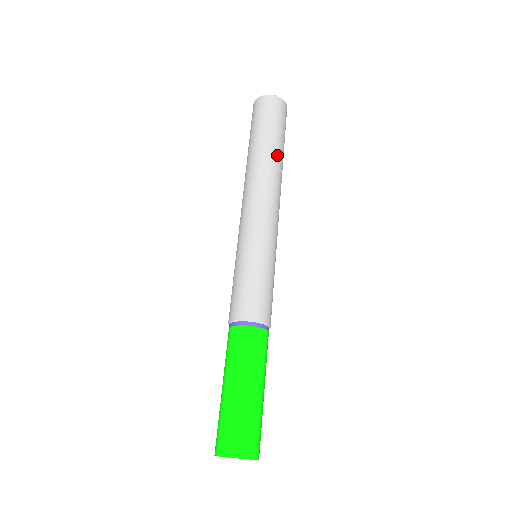
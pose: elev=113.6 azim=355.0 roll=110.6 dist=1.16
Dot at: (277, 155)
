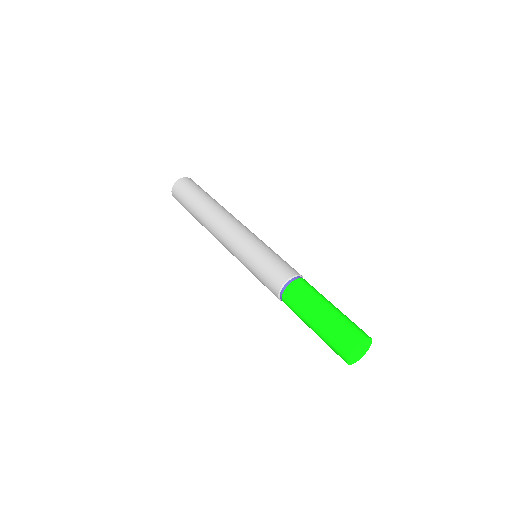
Dot at: occluded
